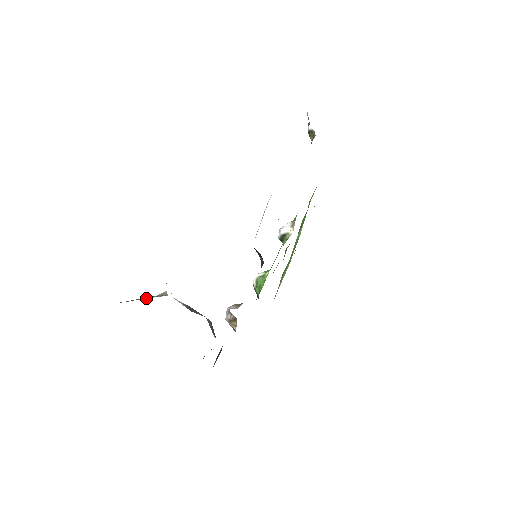
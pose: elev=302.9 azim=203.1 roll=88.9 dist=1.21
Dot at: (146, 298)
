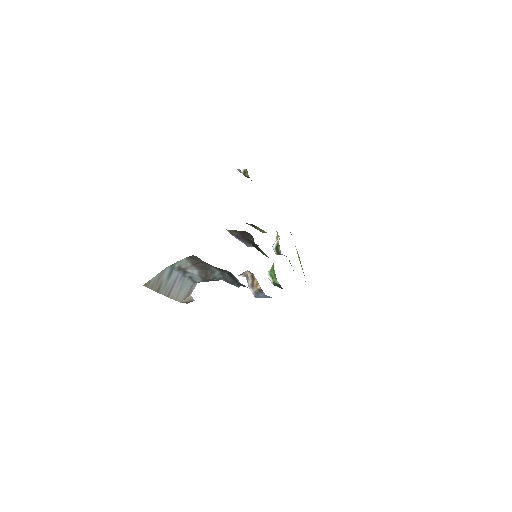
Dot at: (173, 299)
